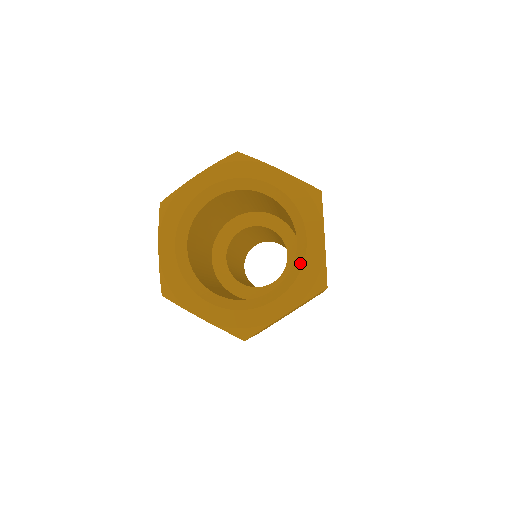
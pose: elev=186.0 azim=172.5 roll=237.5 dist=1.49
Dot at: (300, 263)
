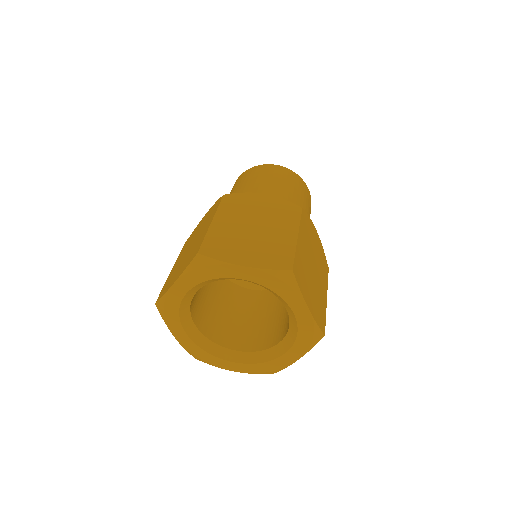
Dot at: (268, 358)
